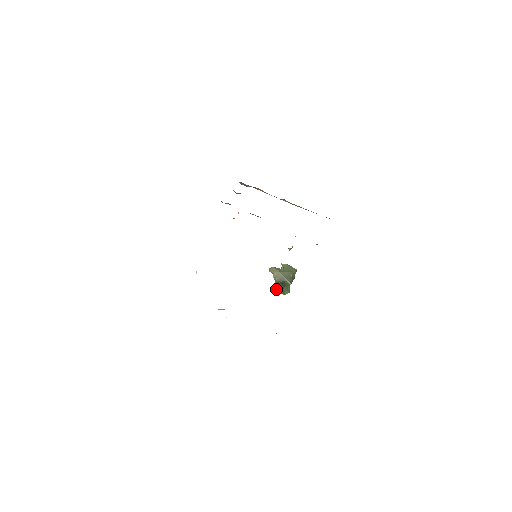
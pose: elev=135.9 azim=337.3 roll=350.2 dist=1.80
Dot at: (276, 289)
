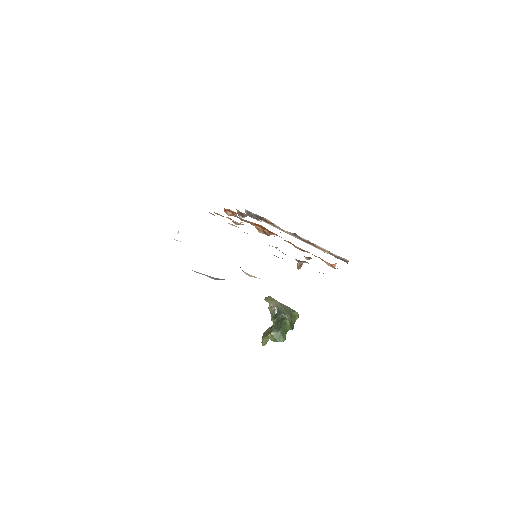
Dot at: (267, 333)
